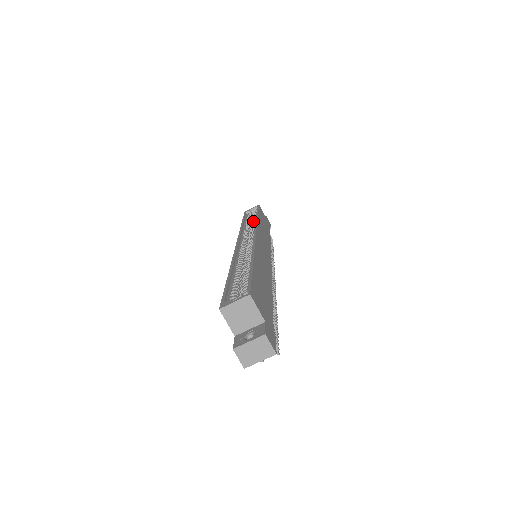
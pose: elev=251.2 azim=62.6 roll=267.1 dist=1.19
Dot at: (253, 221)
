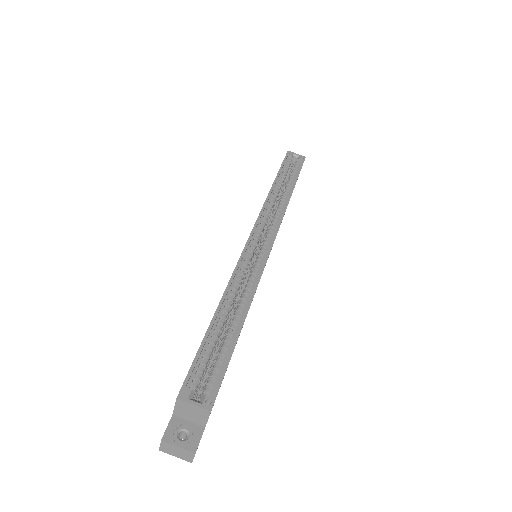
Dot at: (284, 194)
